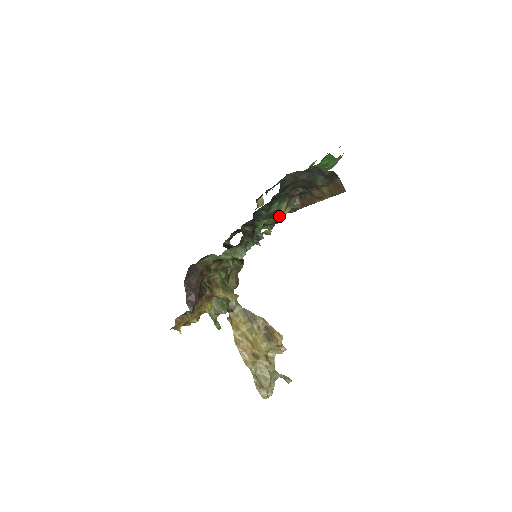
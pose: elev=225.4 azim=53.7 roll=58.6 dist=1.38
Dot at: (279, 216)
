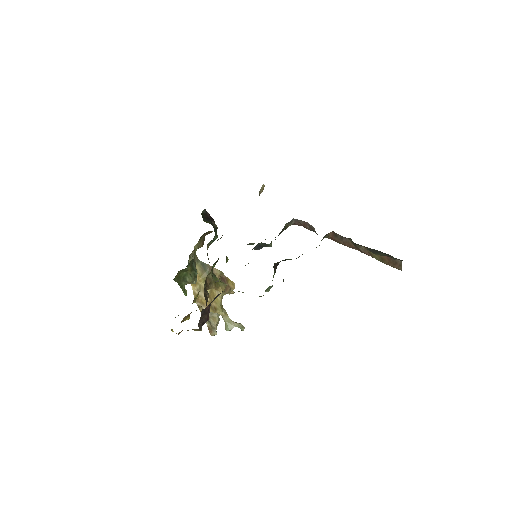
Dot at: (291, 224)
